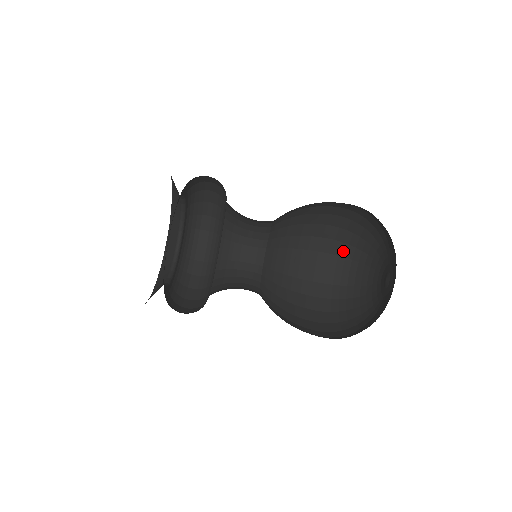
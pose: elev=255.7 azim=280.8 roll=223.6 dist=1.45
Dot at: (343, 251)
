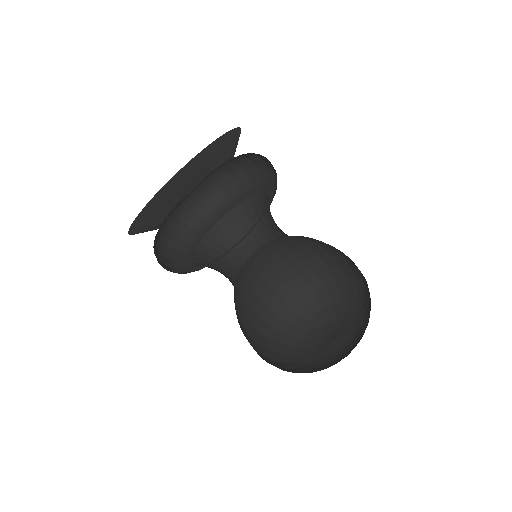
Dot at: (349, 274)
